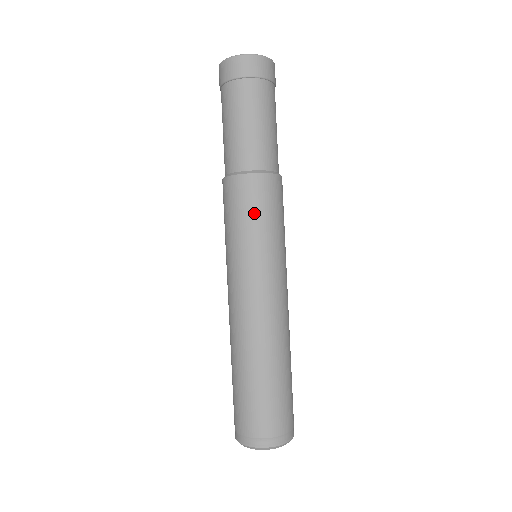
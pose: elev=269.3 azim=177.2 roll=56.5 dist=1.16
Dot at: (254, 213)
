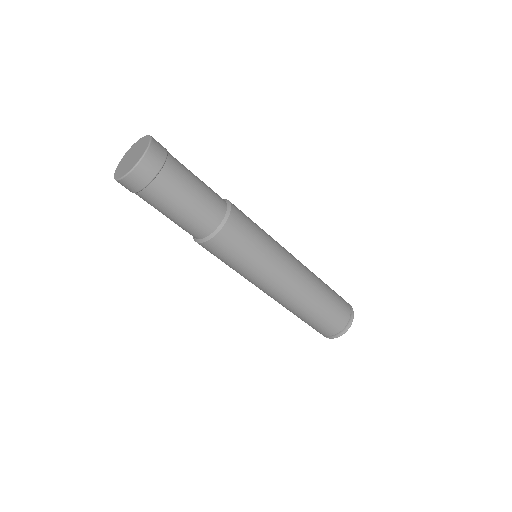
Dot at: (225, 260)
